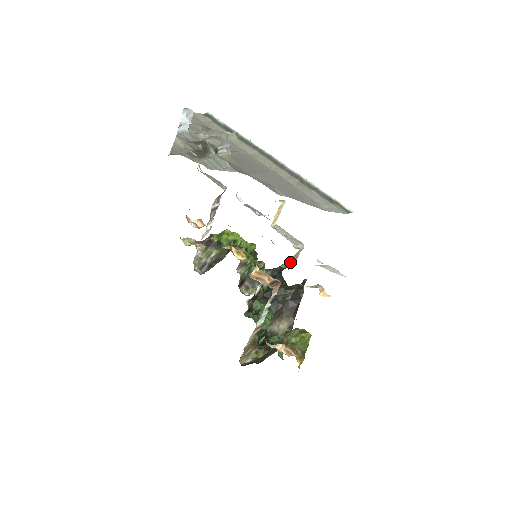
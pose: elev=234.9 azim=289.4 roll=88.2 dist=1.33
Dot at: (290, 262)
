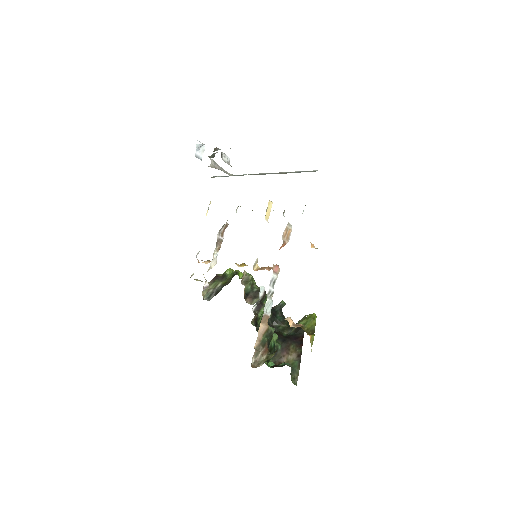
Dot at: (283, 237)
